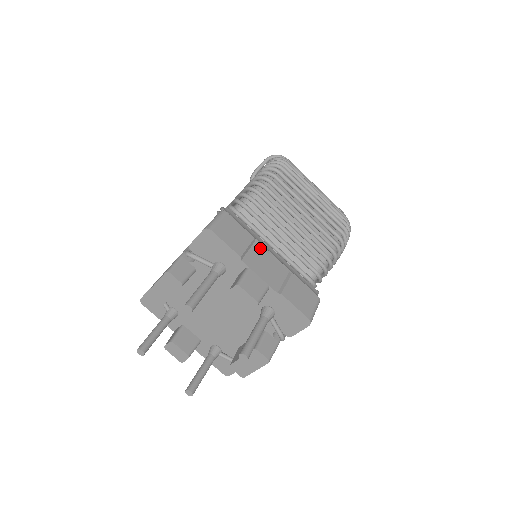
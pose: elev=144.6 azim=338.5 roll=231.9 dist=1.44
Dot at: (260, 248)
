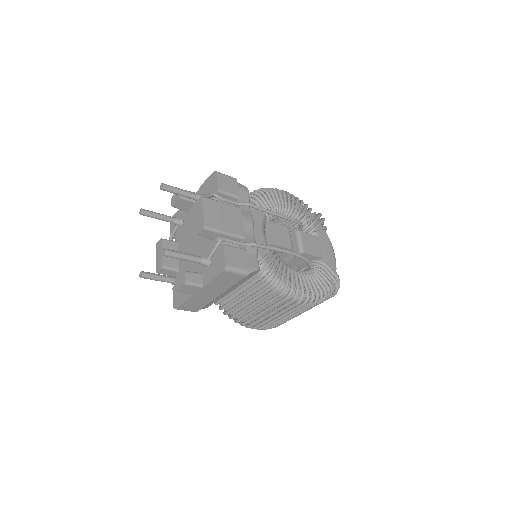
Dot at: occluded
